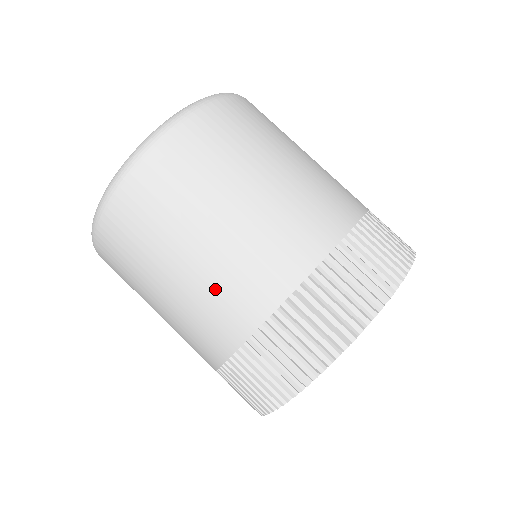
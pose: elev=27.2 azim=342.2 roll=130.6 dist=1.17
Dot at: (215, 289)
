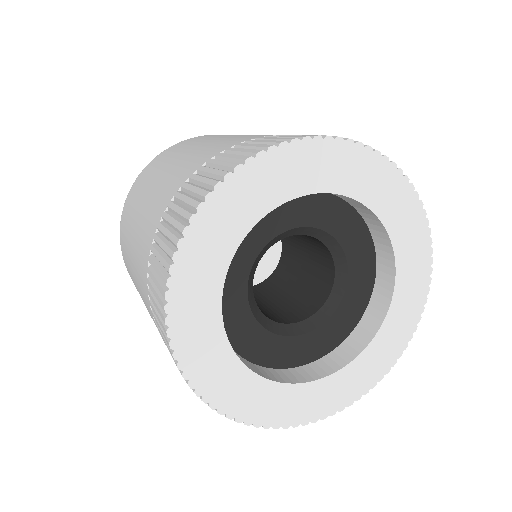
Dot at: (195, 155)
